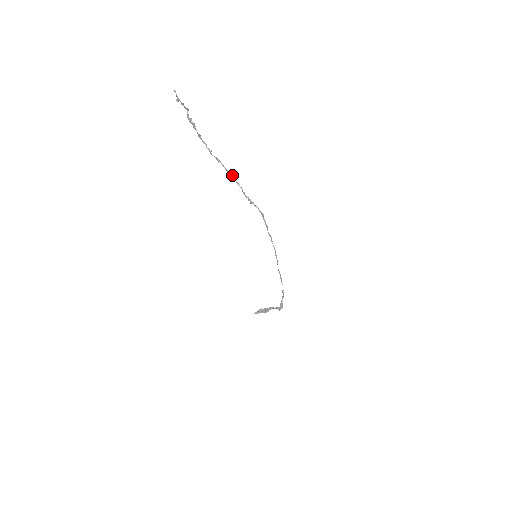
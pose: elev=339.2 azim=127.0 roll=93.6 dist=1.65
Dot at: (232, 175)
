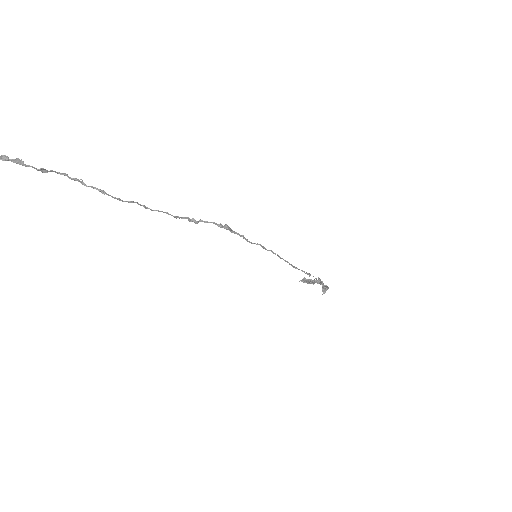
Dot at: (138, 204)
